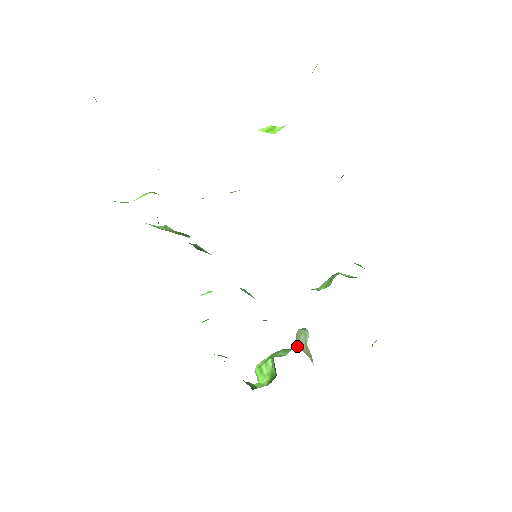
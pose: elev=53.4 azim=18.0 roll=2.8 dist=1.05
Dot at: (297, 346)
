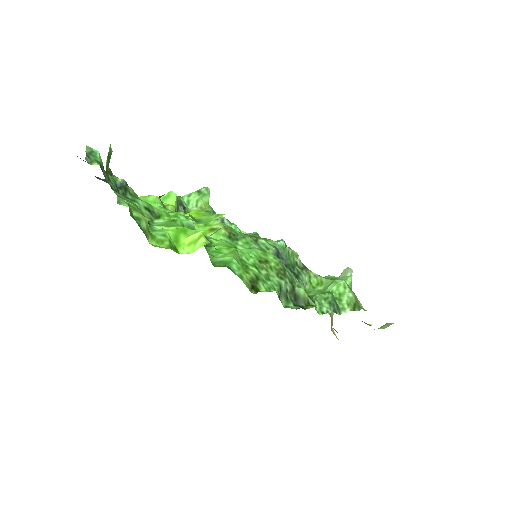
Dot at: occluded
